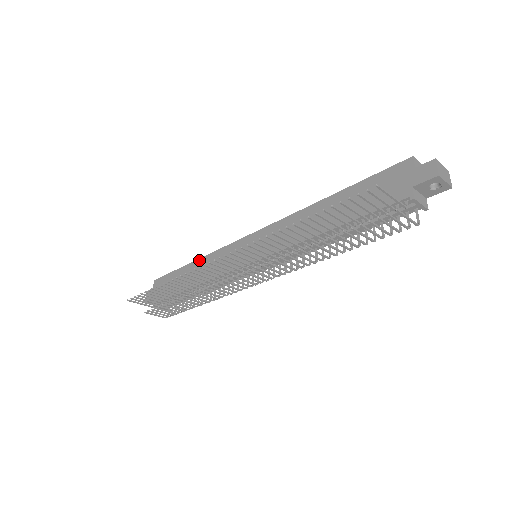
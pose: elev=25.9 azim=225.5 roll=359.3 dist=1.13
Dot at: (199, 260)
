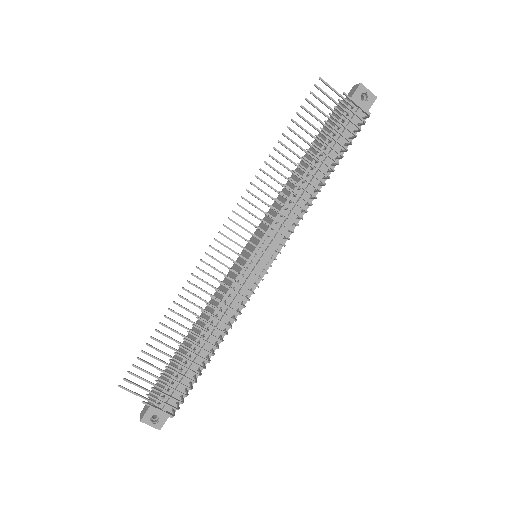
Dot at: occluded
